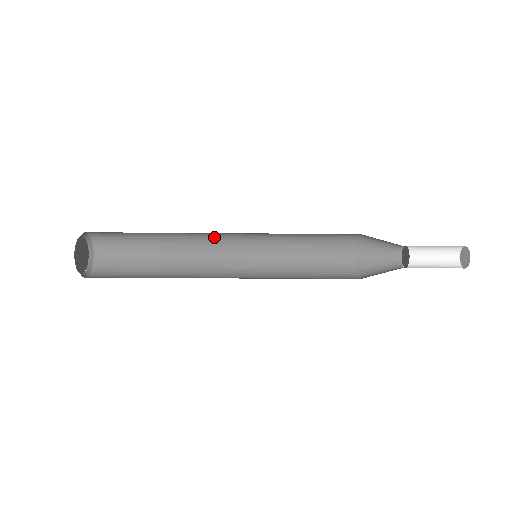
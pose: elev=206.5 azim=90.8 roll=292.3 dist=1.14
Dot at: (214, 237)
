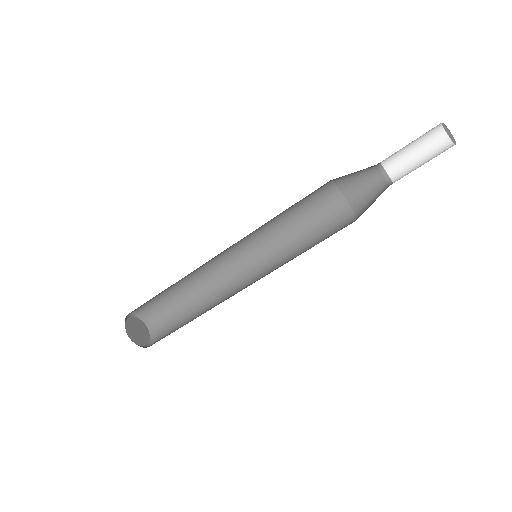
Dot at: (231, 271)
